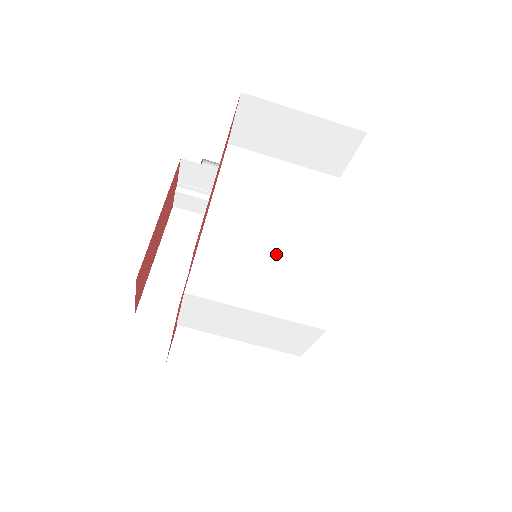
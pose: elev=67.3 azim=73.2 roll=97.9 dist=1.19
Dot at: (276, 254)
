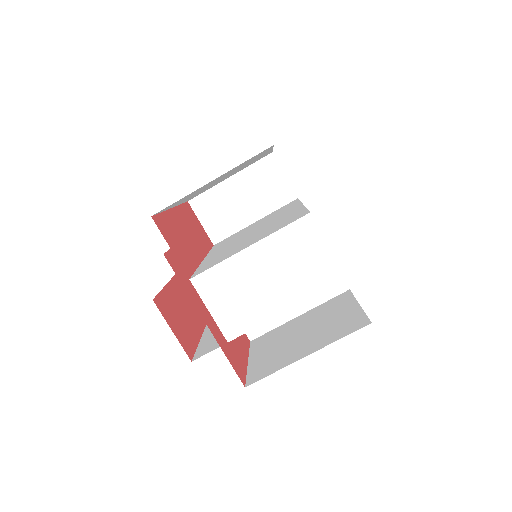
Dot at: (258, 232)
